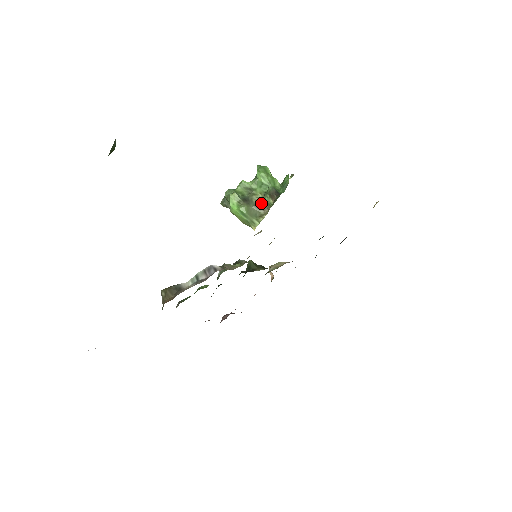
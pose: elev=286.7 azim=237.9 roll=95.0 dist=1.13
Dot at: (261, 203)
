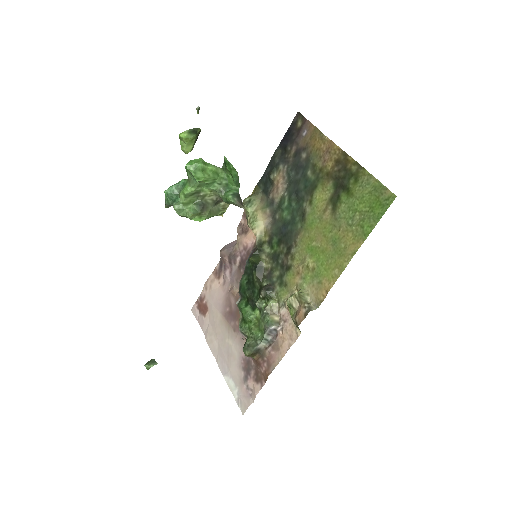
Dot at: (218, 200)
